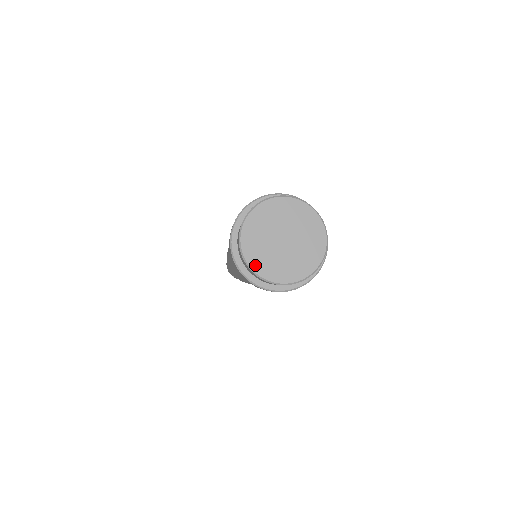
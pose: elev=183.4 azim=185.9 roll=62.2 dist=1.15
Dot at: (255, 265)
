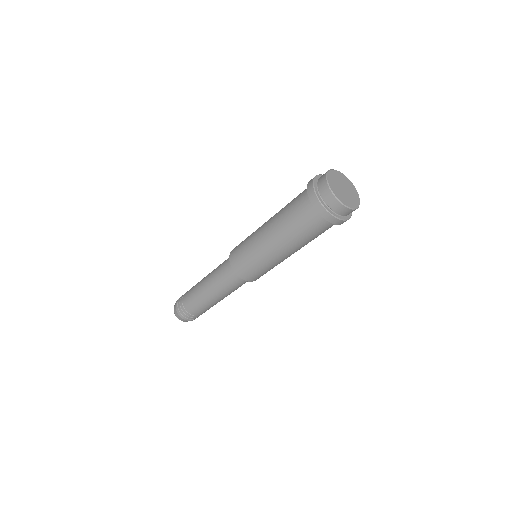
Dot at: (341, 200)
